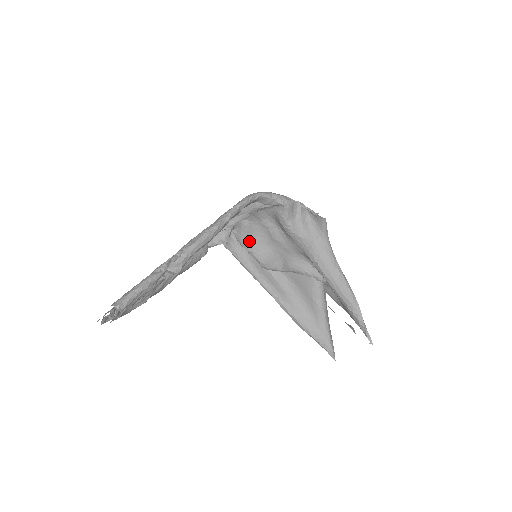
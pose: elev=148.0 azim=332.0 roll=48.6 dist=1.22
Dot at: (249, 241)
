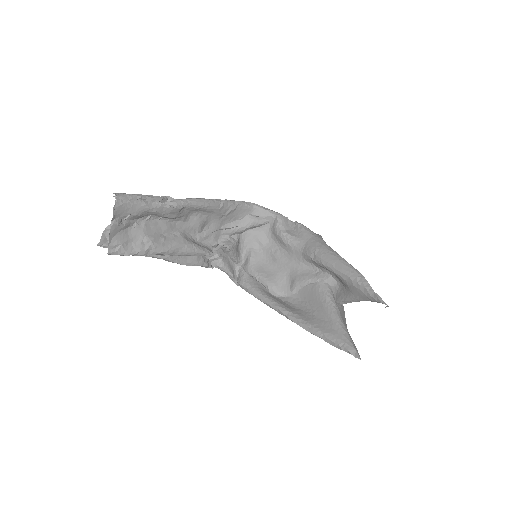
Dot at: (256, 268)
